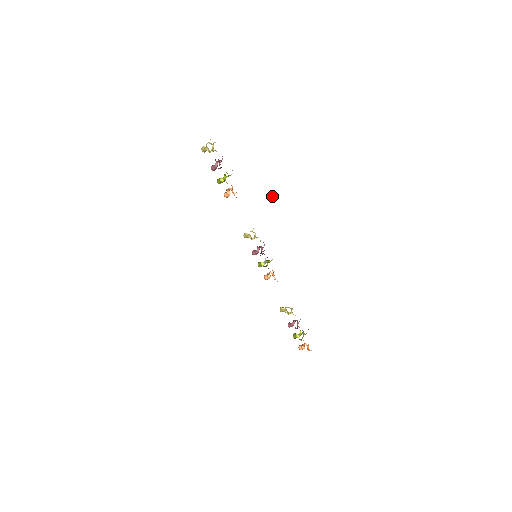
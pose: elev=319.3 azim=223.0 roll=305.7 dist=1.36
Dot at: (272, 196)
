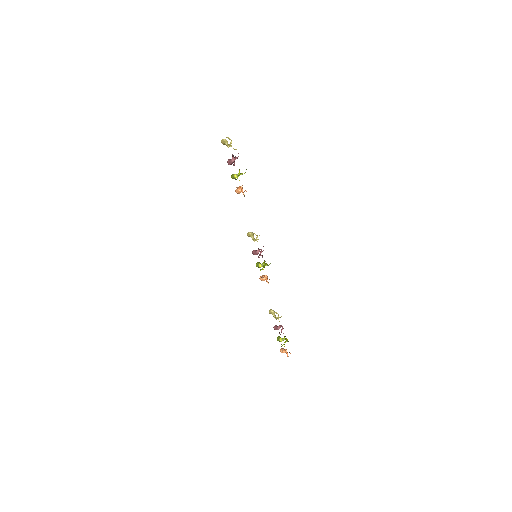
Dot at: (290, 198)
